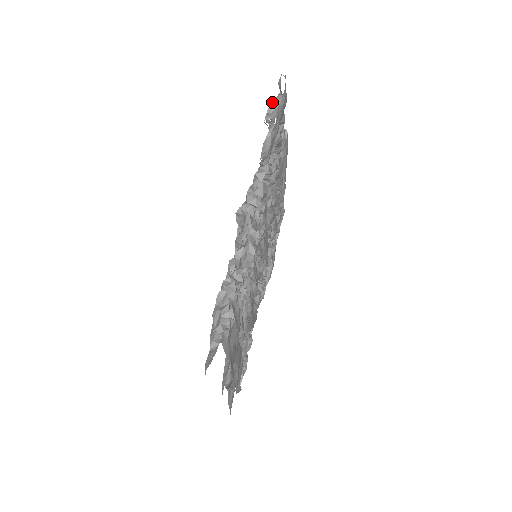
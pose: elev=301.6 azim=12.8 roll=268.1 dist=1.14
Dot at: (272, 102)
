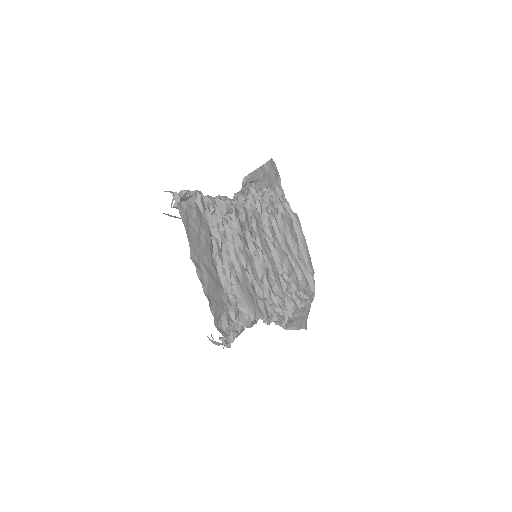
Dot at: occluded
